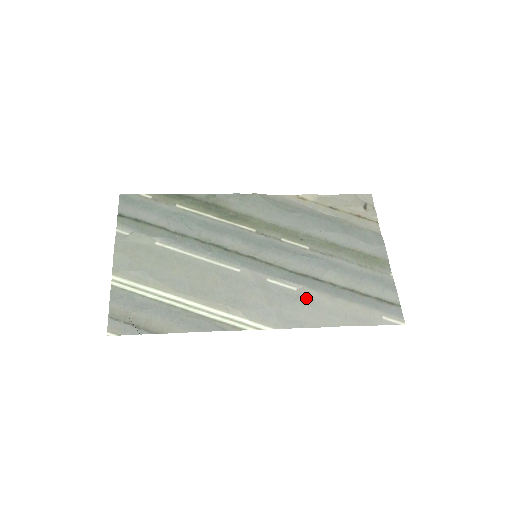
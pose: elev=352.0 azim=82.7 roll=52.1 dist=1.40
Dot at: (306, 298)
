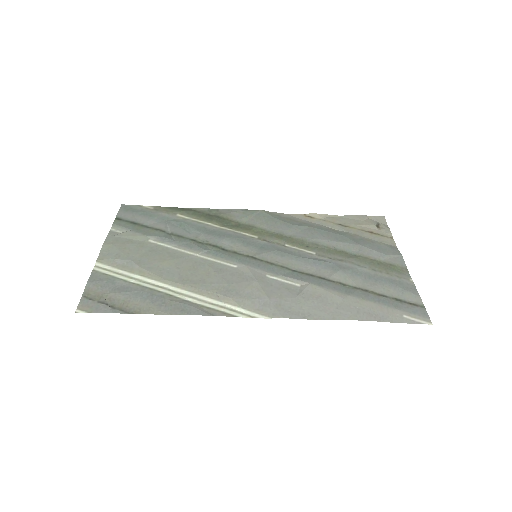
Dot at: (311, 293)
